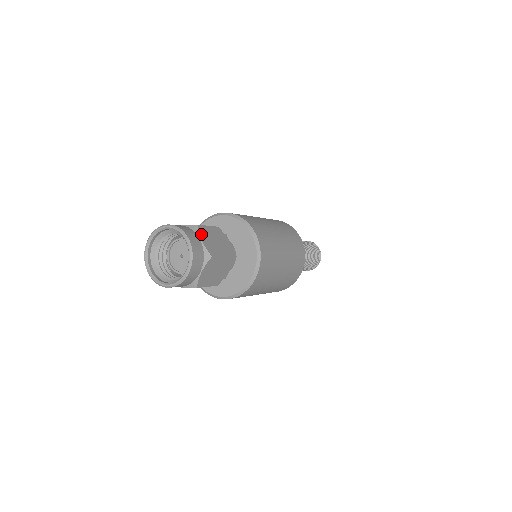
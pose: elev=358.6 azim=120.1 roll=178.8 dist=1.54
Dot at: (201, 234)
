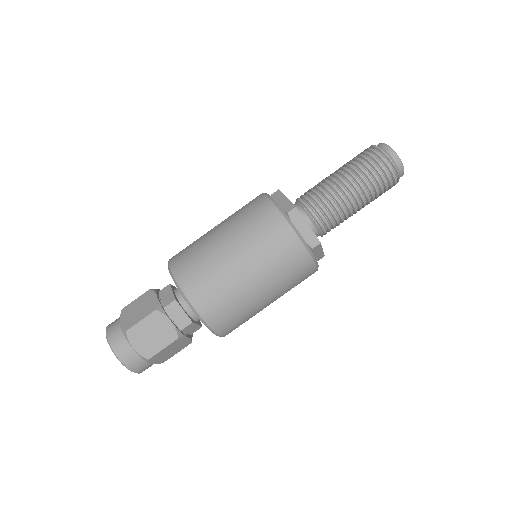
Dot at: (132, 340)
